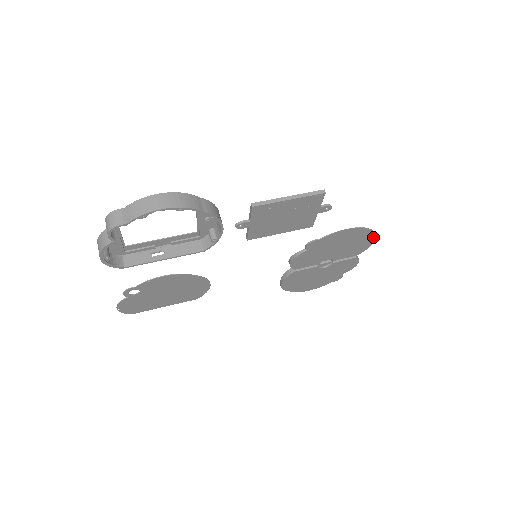
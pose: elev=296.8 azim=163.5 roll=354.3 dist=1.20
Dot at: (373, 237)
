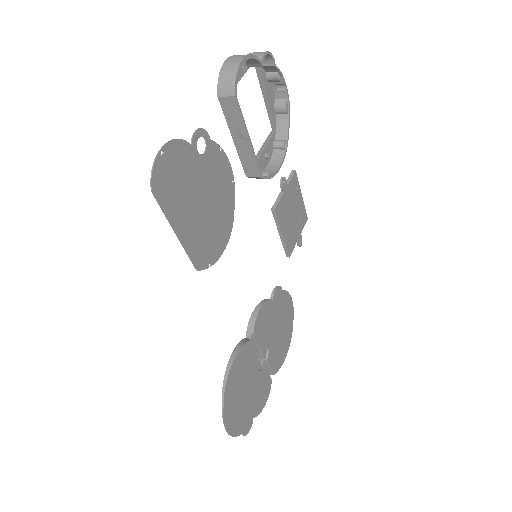
Dot at: (288, 345)
